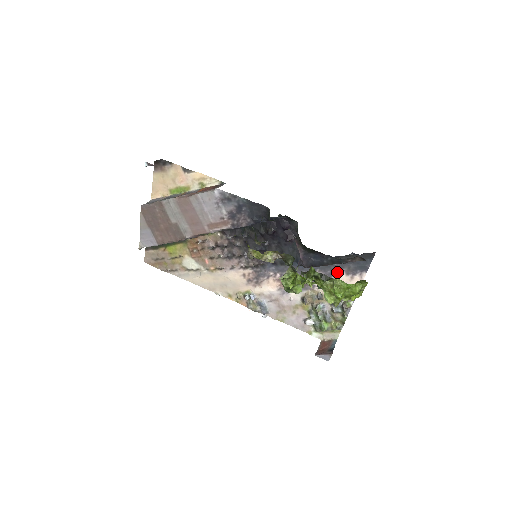
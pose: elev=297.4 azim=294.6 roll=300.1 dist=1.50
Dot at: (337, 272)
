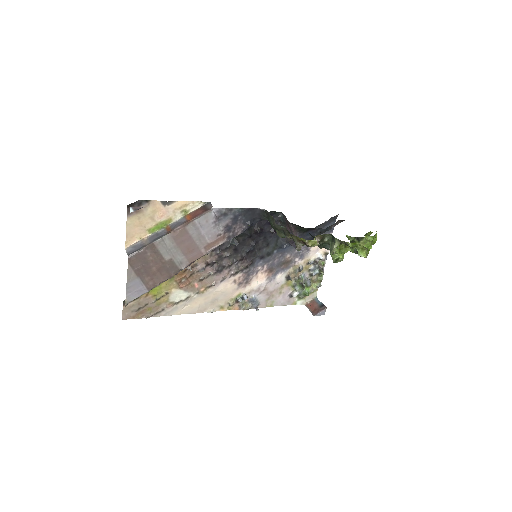
Dot at: occluded
